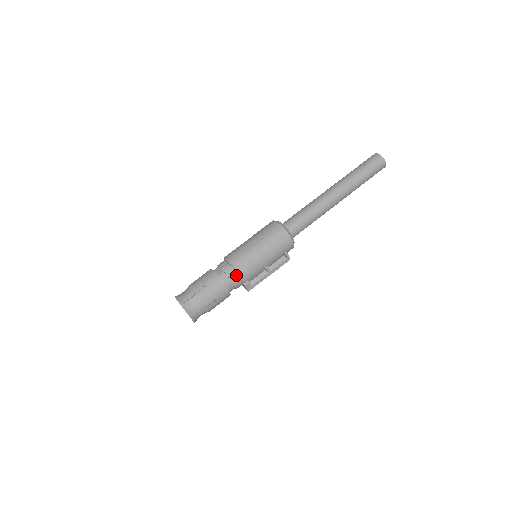
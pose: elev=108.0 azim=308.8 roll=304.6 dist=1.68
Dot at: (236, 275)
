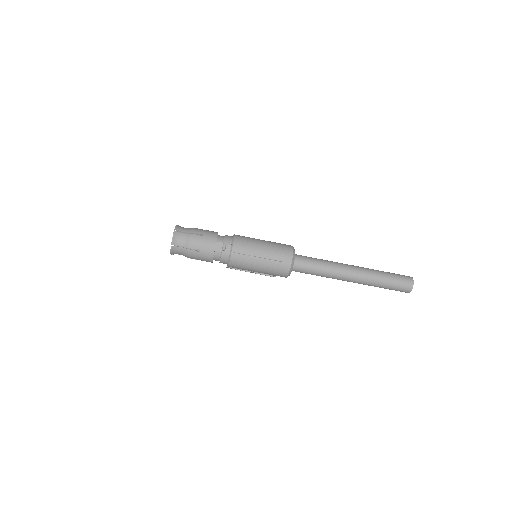
Dot at: (227, 262)
